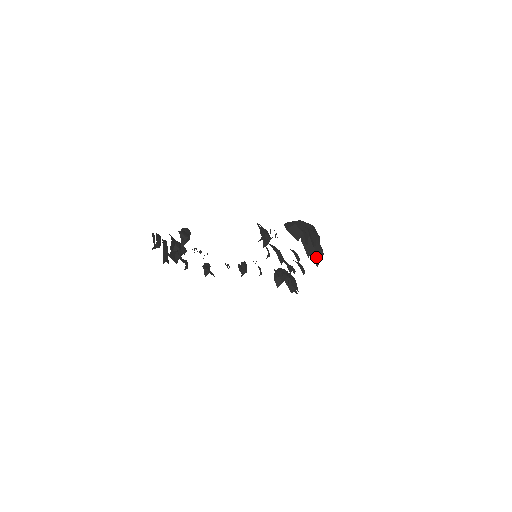
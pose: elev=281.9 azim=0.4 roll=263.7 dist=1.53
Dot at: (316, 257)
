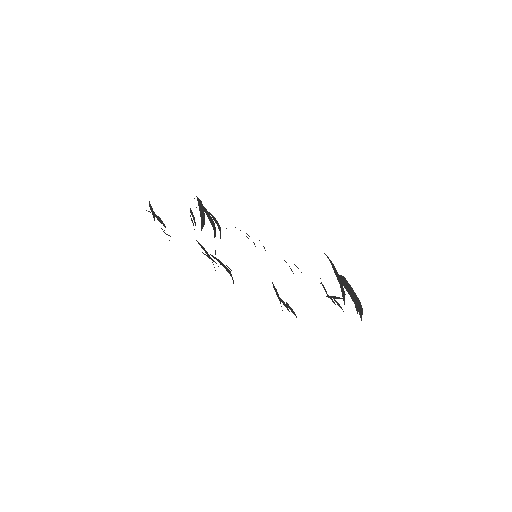
Dot at: occluded
